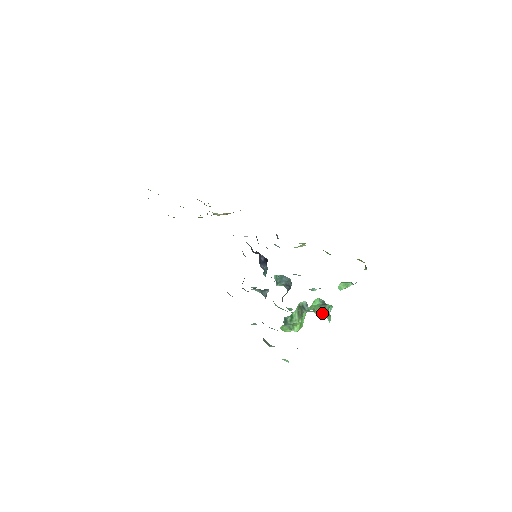
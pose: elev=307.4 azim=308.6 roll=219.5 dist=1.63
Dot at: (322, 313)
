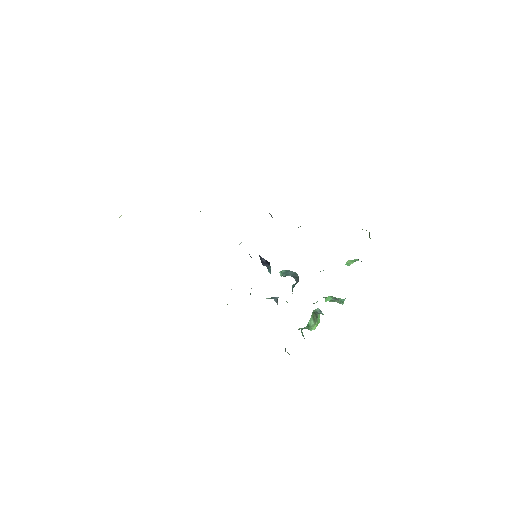
Dot at: occluded
